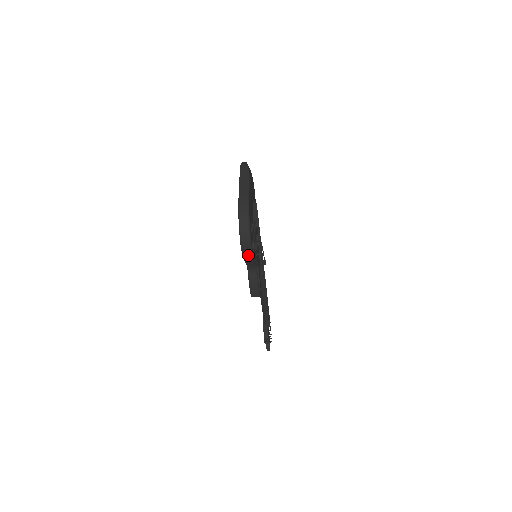
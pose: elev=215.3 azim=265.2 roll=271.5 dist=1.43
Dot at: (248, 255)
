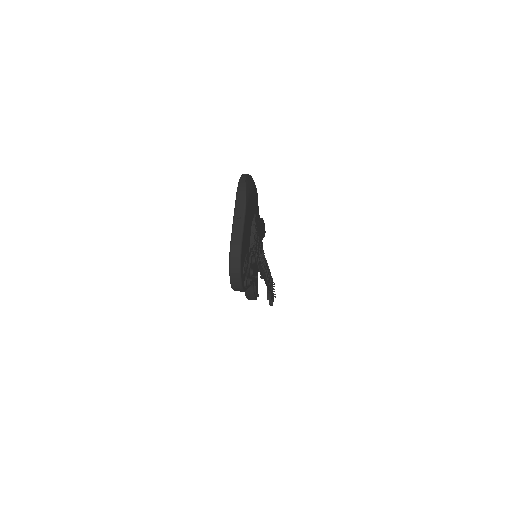
Dot at: (240, 291)
